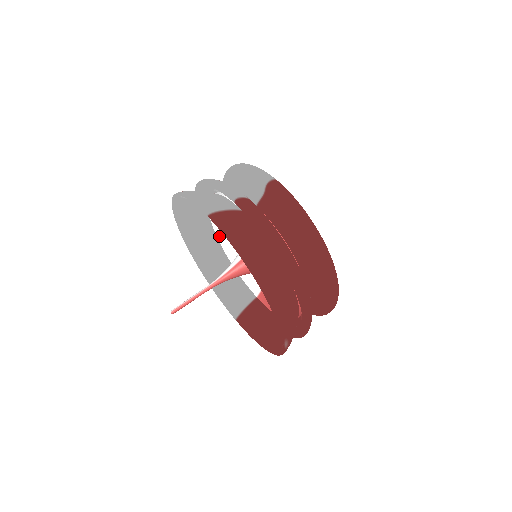
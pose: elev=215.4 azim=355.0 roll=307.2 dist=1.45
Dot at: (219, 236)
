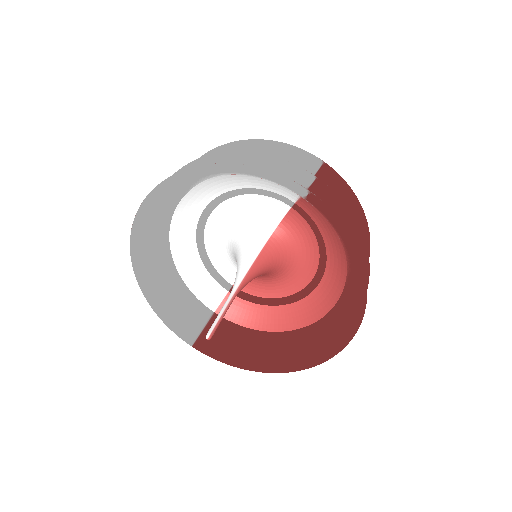
Dot at: (172, 235)
